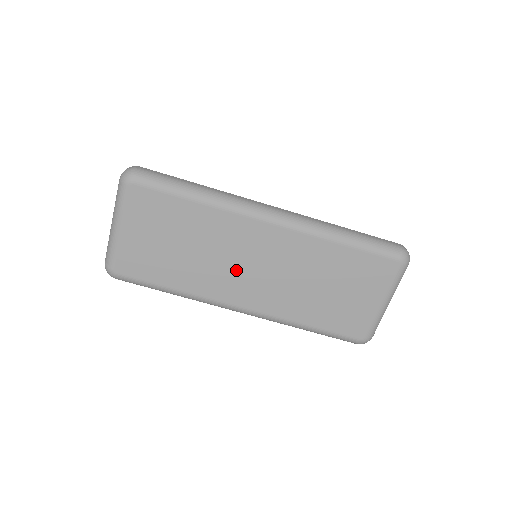
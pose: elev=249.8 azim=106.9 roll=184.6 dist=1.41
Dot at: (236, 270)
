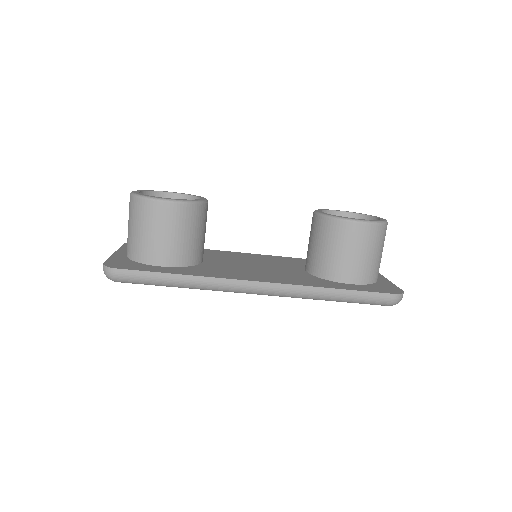
Dot at: occluded
